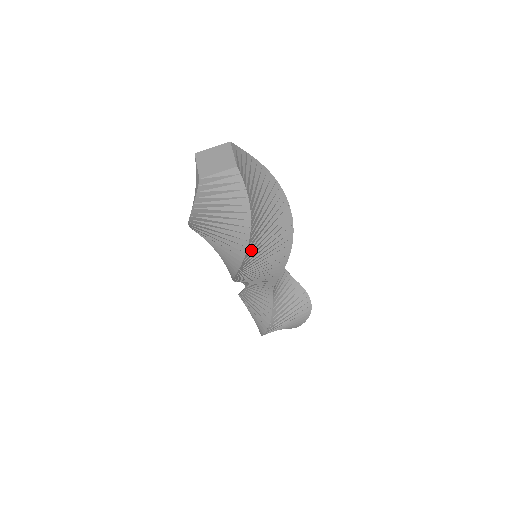
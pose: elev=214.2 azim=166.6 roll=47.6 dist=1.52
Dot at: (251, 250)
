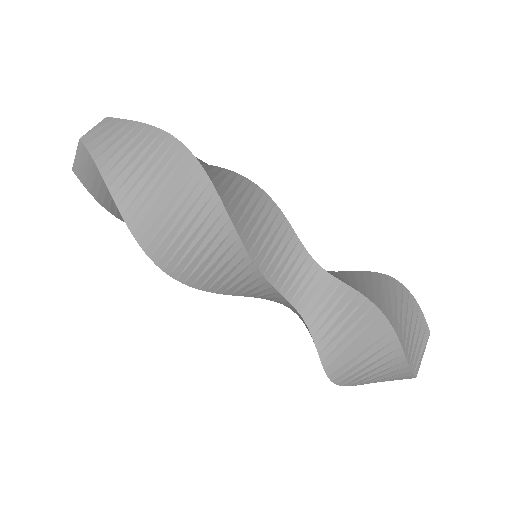
Dot at: occluded
